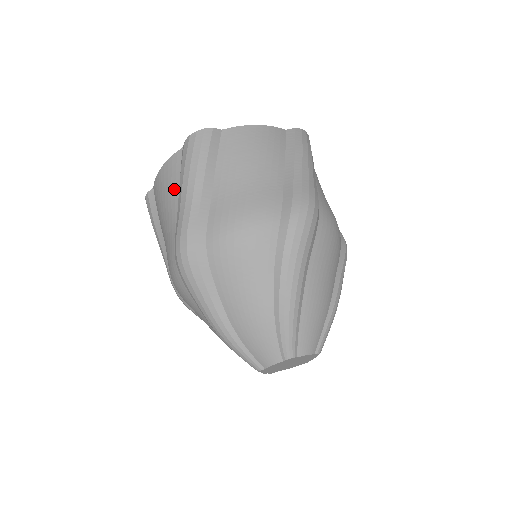
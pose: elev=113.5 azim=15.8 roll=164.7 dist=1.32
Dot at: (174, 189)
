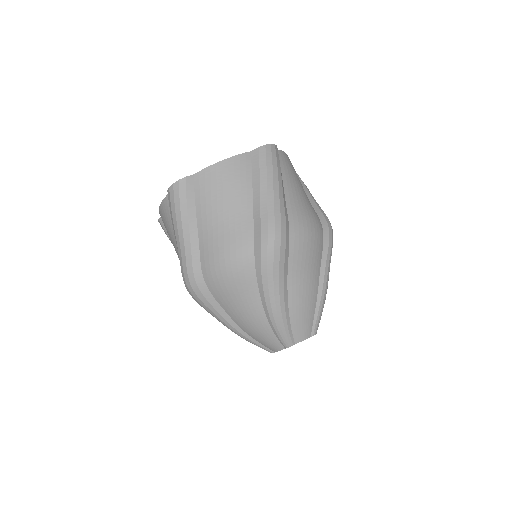
Dot at: (245, 184)
